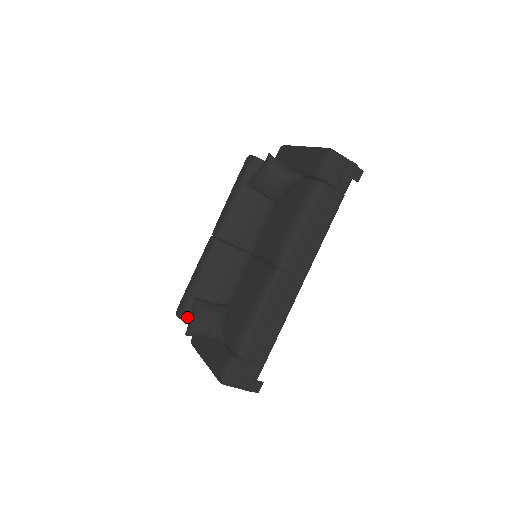
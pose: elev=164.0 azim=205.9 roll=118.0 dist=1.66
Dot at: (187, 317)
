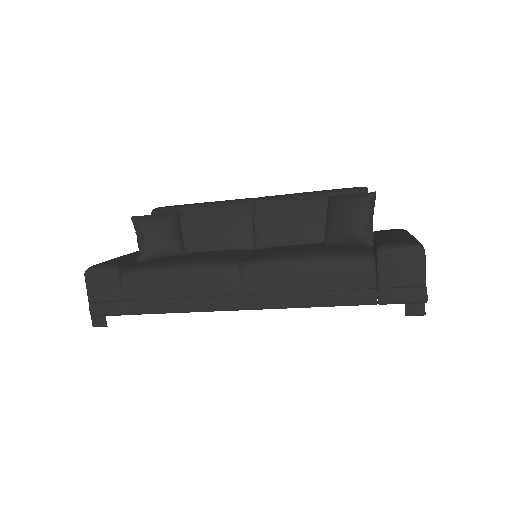
Dot at: occluded
